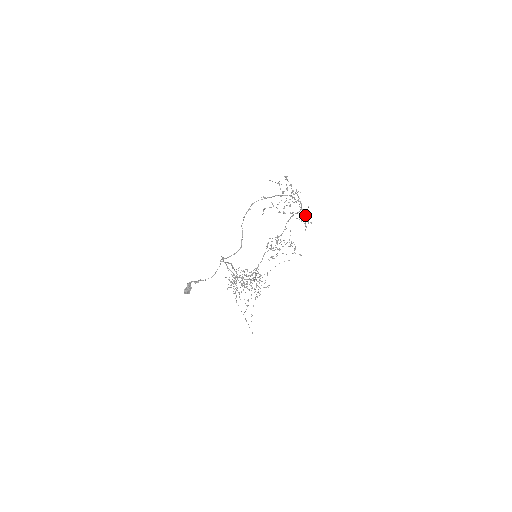
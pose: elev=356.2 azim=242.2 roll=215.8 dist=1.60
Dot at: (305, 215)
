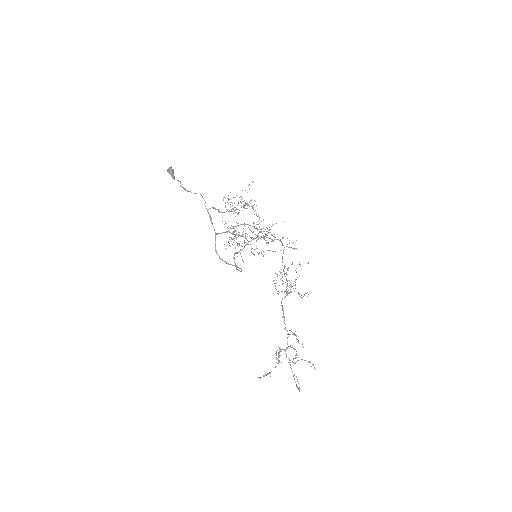
Dot at: occluded
